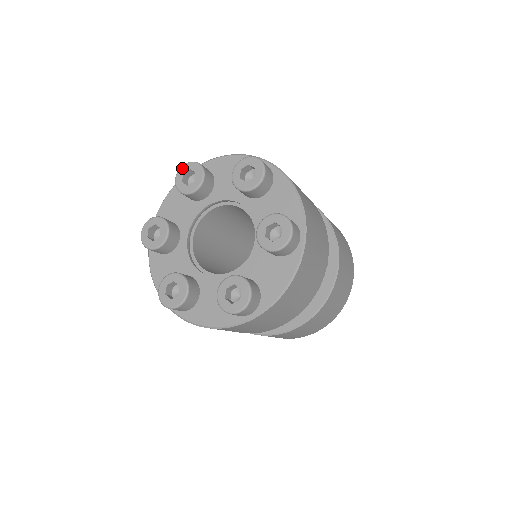
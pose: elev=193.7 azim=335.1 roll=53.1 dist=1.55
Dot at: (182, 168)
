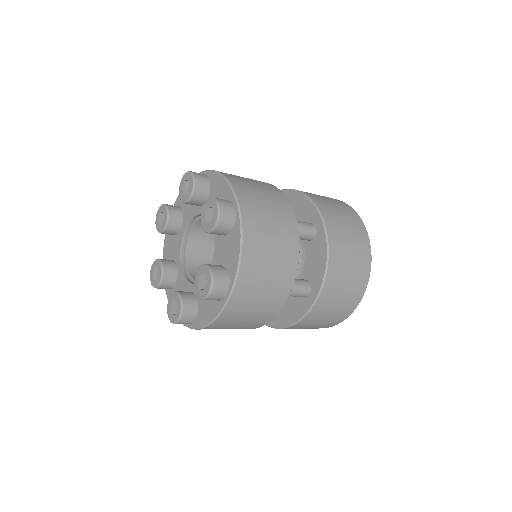
Dot at: (185, 174)
